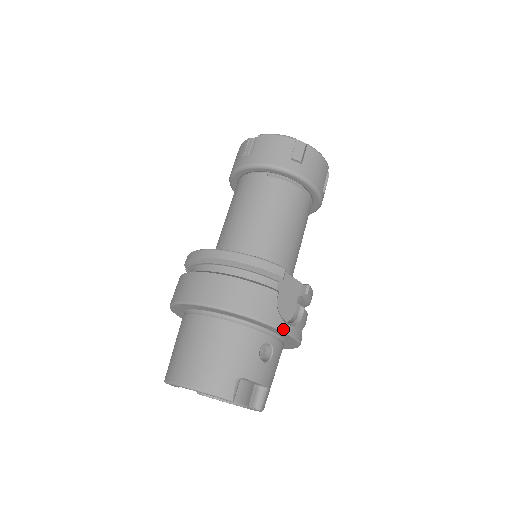
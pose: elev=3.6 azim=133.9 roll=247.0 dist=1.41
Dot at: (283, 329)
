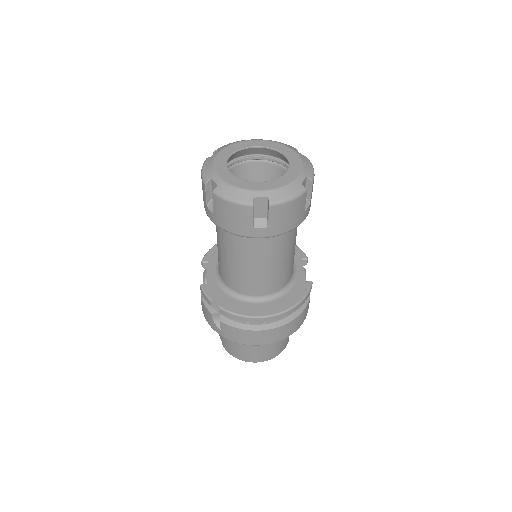
Dot at: occluded
